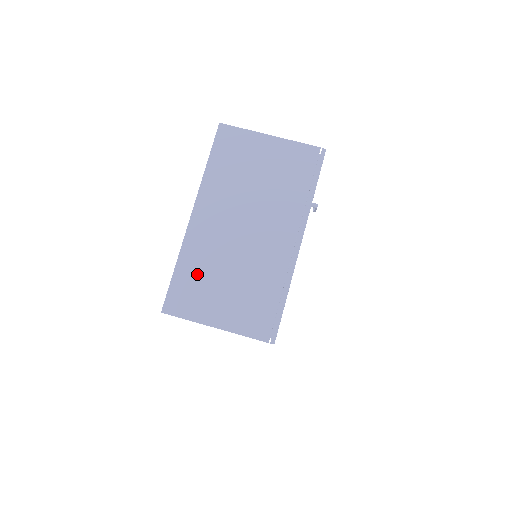
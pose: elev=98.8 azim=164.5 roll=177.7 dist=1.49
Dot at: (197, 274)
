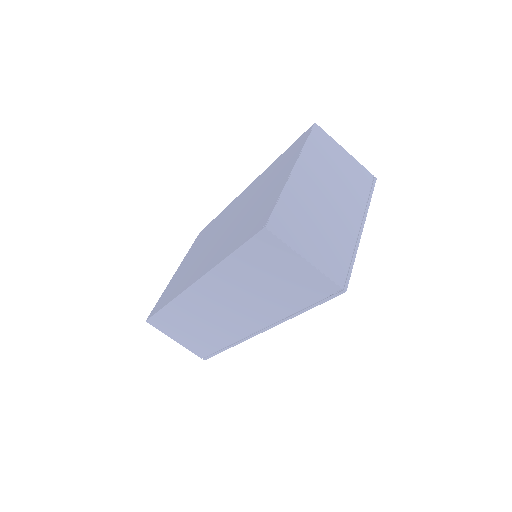
Dot at: (295, 212)
